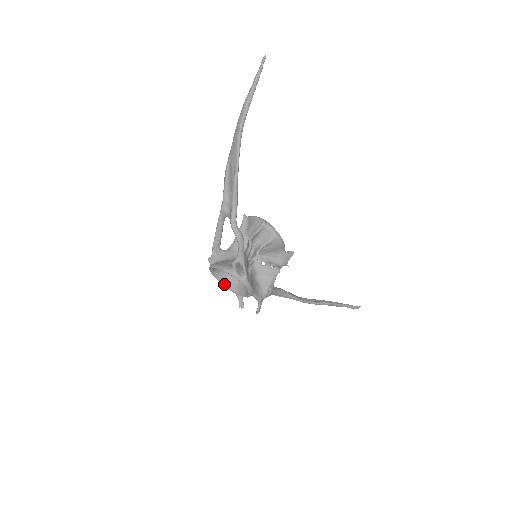
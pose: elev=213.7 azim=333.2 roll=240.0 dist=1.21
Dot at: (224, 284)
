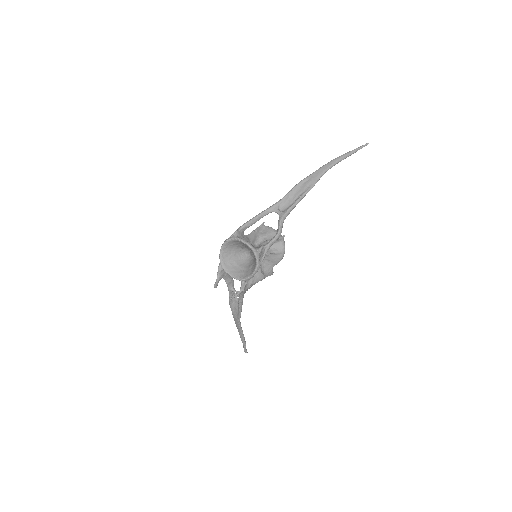
Dot at: (222, 259)
